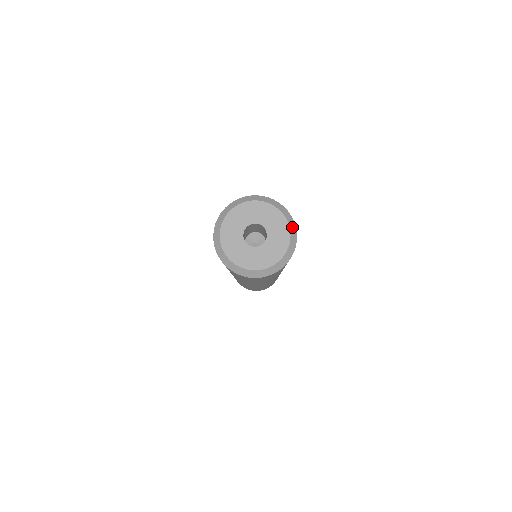
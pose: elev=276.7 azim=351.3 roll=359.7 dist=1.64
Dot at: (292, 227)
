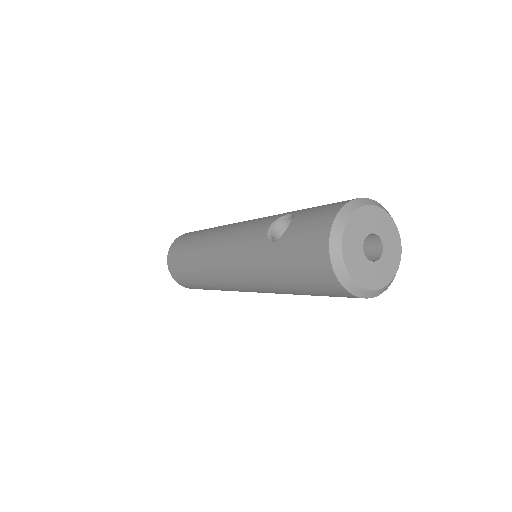
Dot at: occluded
